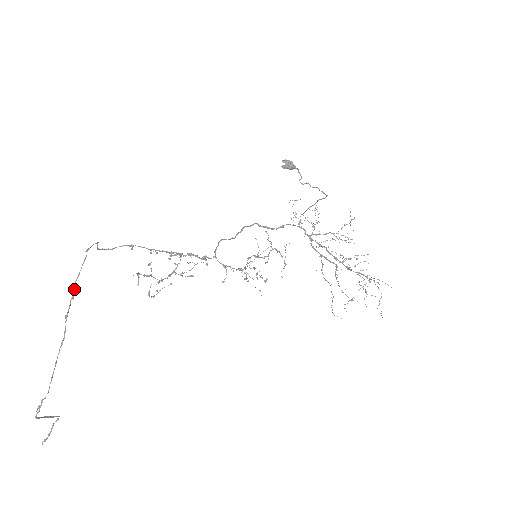
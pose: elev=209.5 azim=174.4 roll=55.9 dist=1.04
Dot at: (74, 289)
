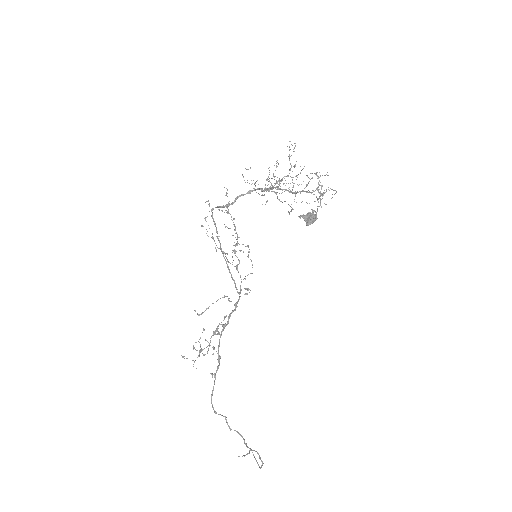
Dot at: (245, 444)
